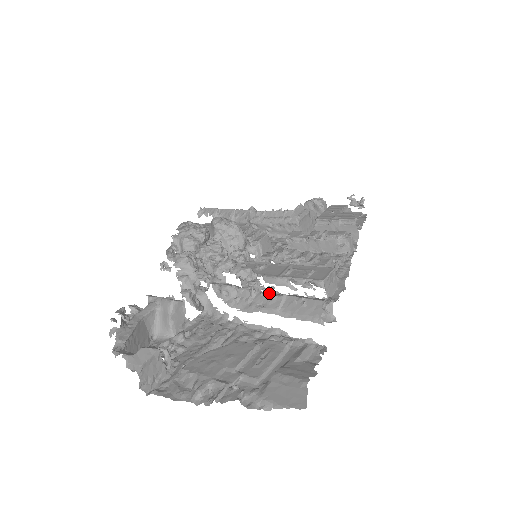
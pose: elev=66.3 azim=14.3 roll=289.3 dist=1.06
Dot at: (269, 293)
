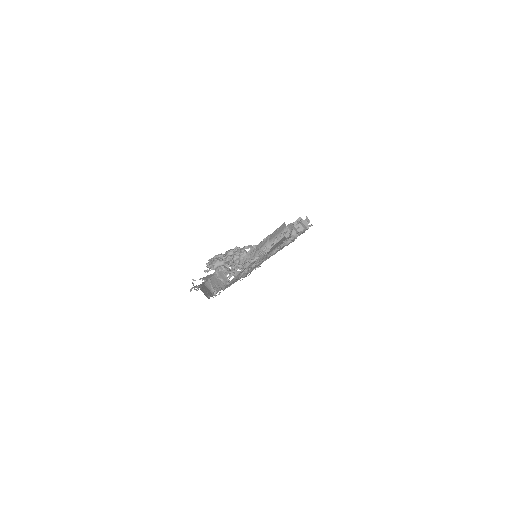
Dot at: (262, 242)
